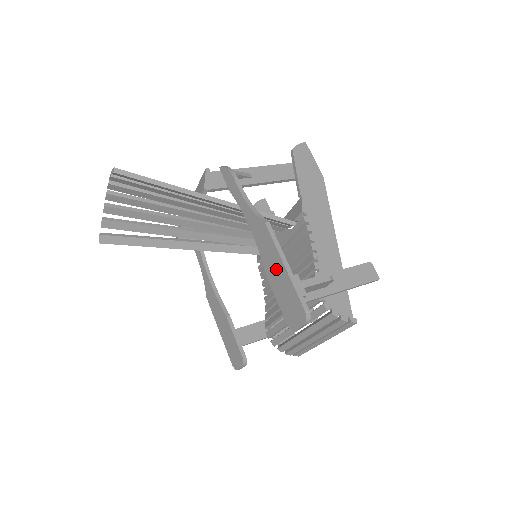
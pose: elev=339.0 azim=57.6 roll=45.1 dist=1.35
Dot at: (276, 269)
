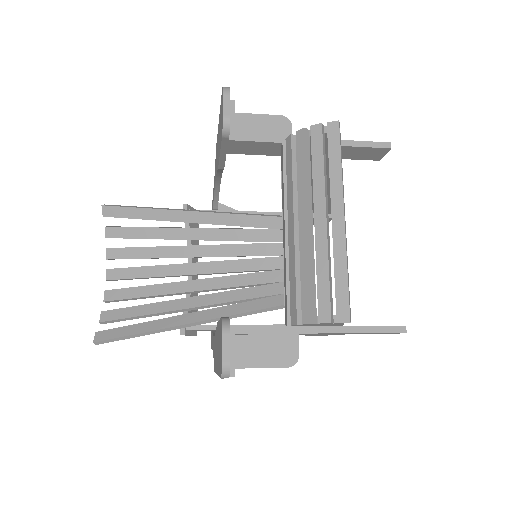
Dot at: (218, 141)
